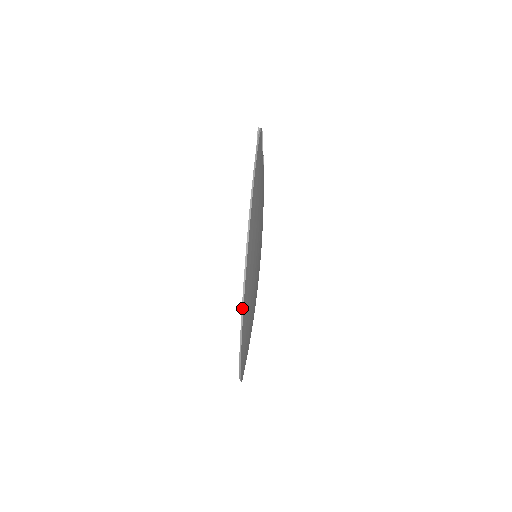
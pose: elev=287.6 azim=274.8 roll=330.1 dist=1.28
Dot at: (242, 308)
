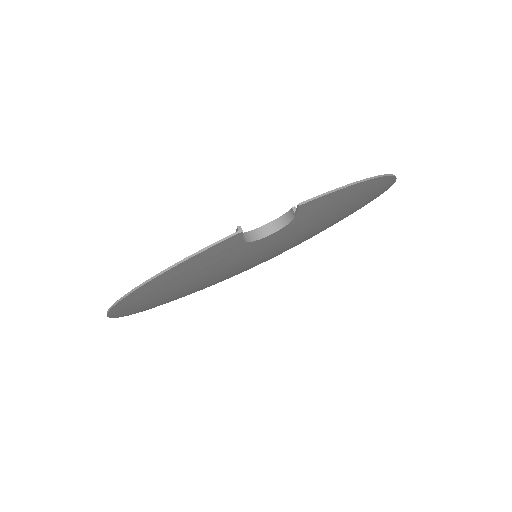
Dot at: occluded
